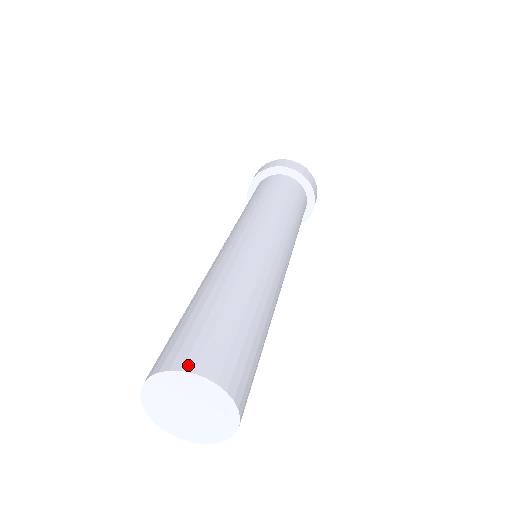
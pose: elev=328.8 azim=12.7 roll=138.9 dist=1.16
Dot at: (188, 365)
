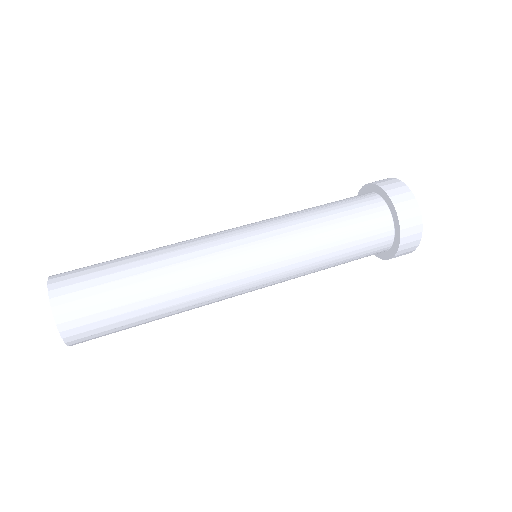
Dot at: (56, 300)
